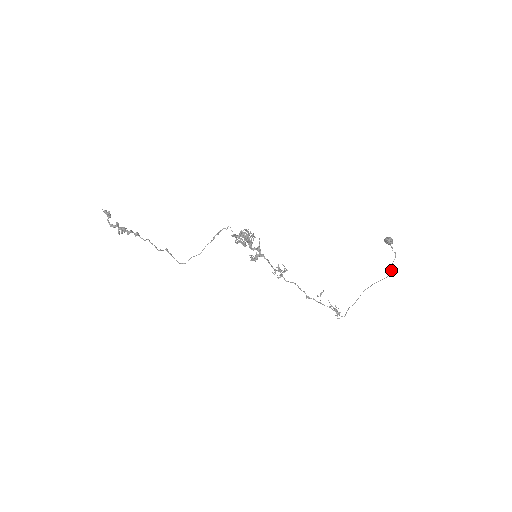
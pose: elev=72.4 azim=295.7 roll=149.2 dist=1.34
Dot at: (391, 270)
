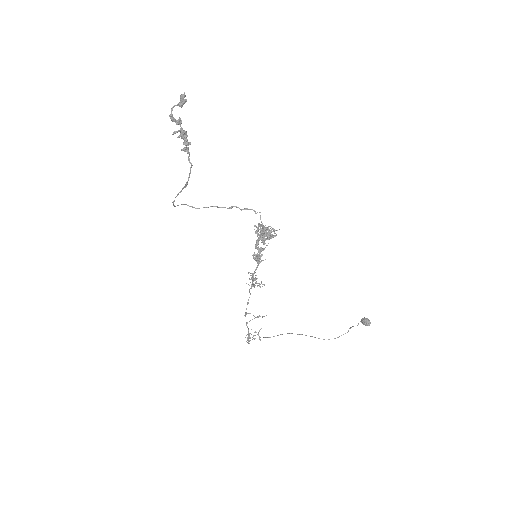
Dot at: (335, 338)
